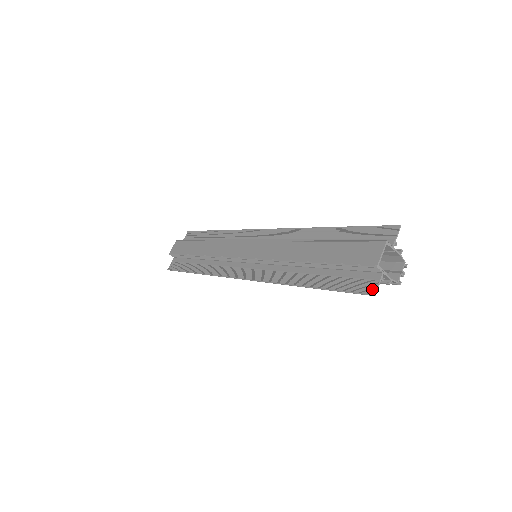
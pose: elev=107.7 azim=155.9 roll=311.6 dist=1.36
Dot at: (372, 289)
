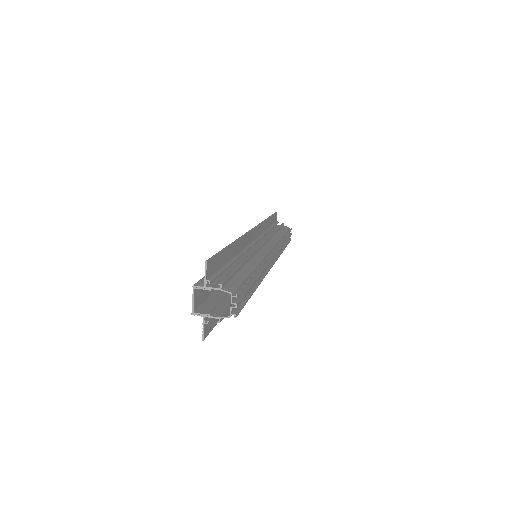
Dot at: (204, 333)
